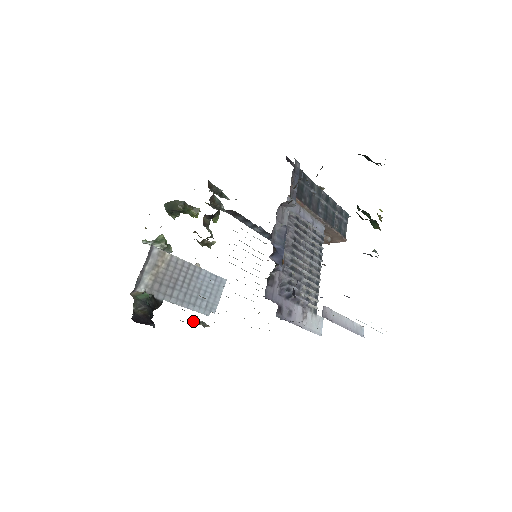
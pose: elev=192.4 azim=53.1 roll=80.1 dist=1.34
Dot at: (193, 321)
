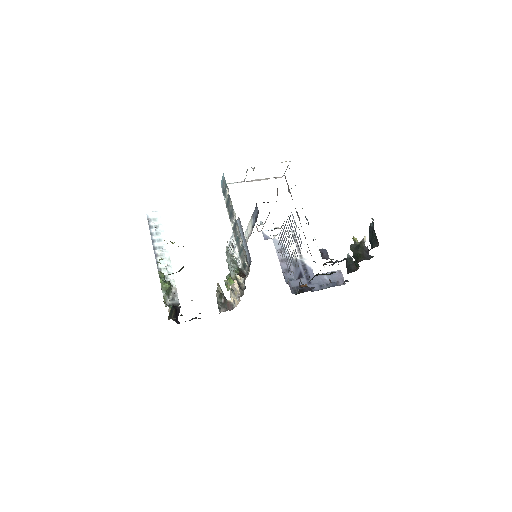
Dot at: (227, 302)
